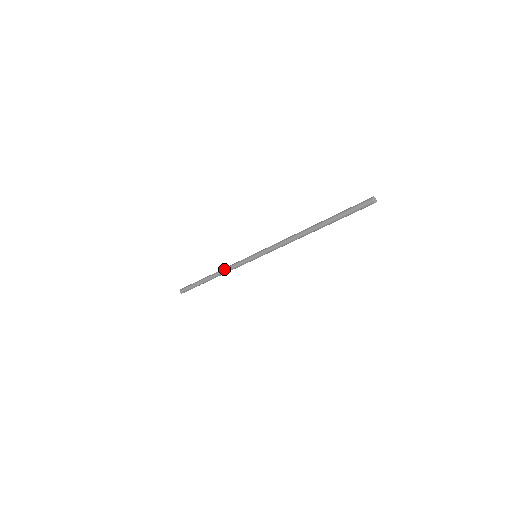
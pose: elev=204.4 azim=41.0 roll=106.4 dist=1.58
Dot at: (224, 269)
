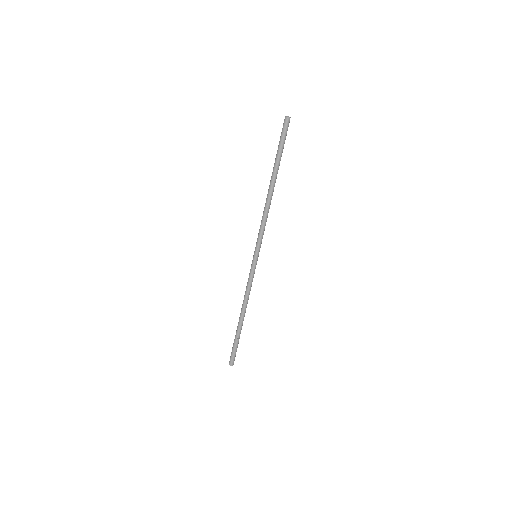
Dot at: (244, 296)
